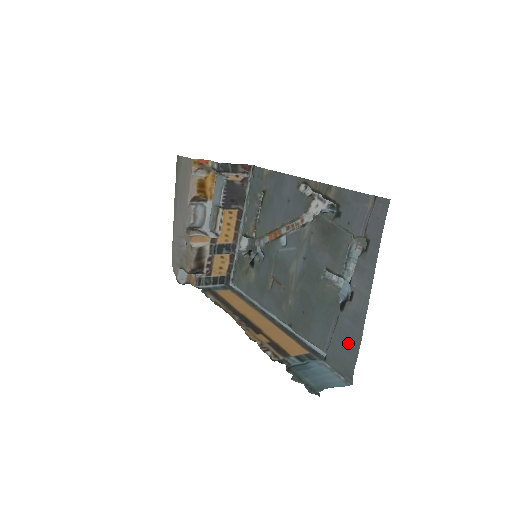
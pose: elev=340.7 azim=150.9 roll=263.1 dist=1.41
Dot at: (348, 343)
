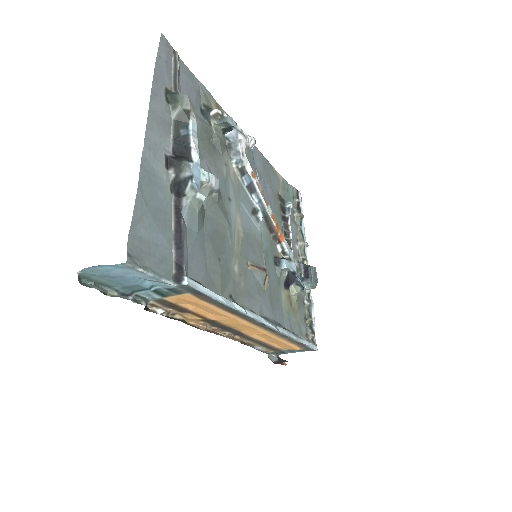
Dot at: (151, 217)
